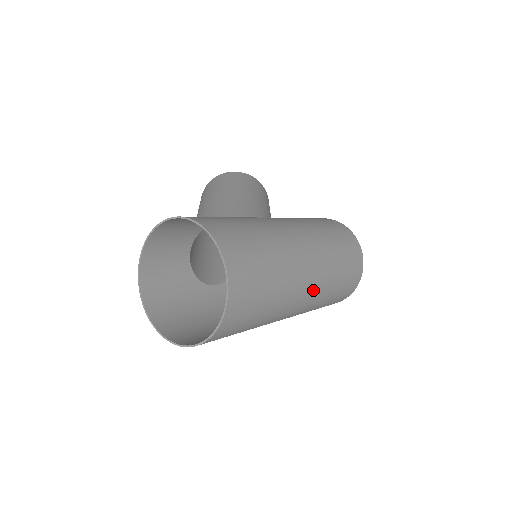
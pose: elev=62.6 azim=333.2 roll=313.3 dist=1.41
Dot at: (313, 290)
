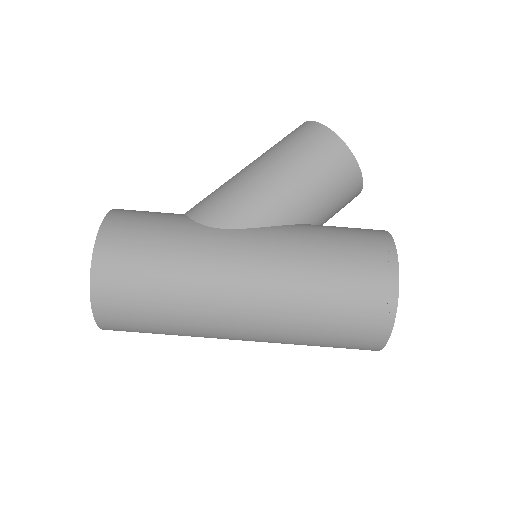
Dot at: (254, 336)
